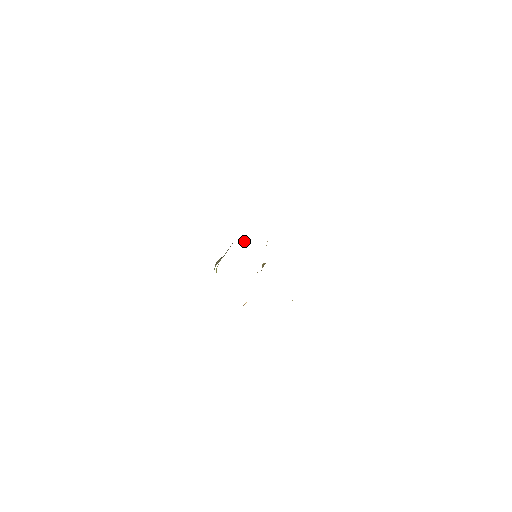
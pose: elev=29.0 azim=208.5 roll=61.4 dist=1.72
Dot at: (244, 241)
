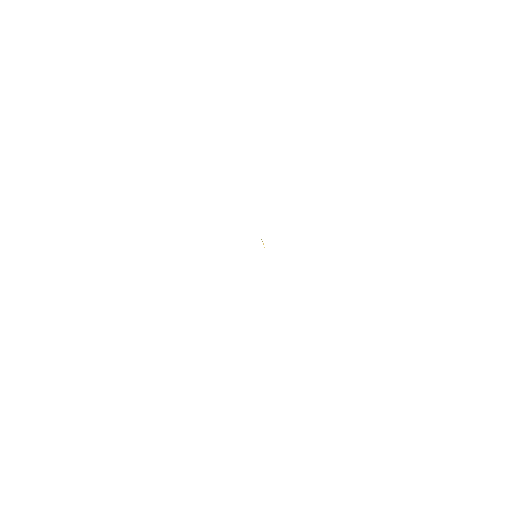
Dot at: occluded
